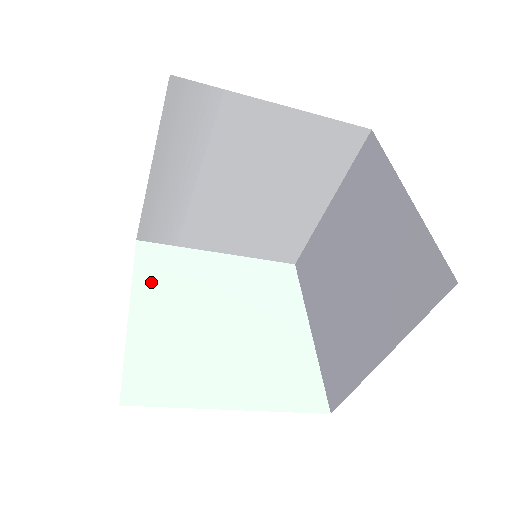
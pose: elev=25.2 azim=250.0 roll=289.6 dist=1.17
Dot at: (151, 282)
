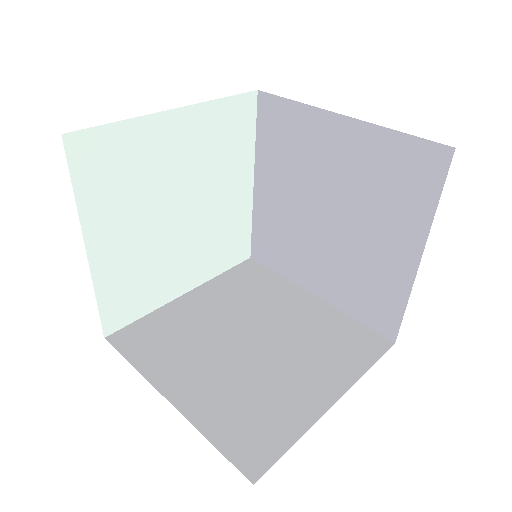
Dot at: (100, 202)
